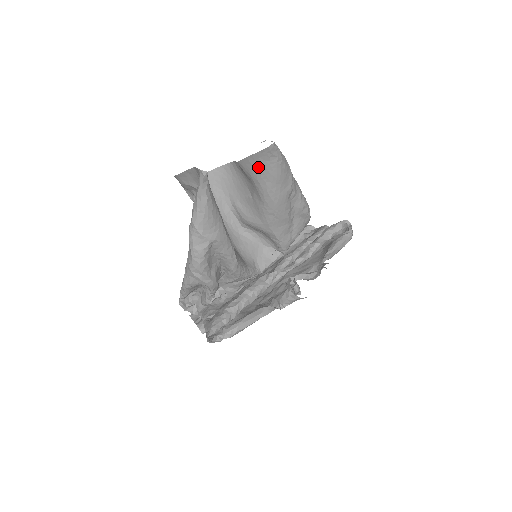
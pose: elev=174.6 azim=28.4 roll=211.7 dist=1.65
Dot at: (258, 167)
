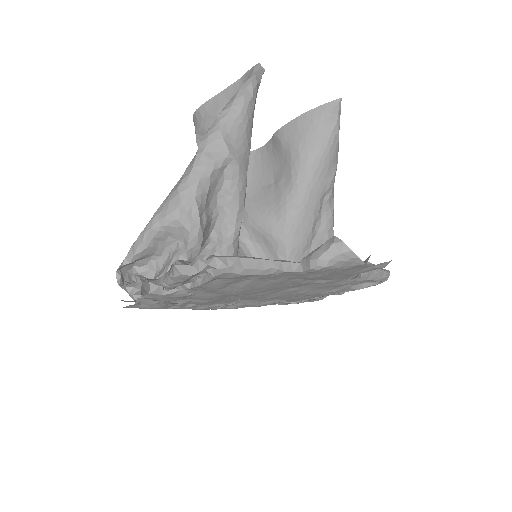
Dot at: (307, 131)
